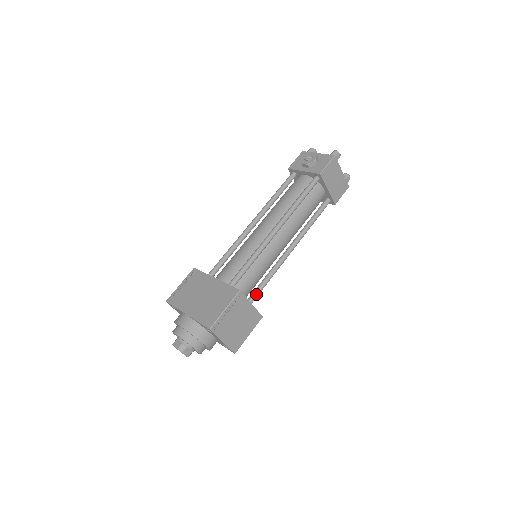
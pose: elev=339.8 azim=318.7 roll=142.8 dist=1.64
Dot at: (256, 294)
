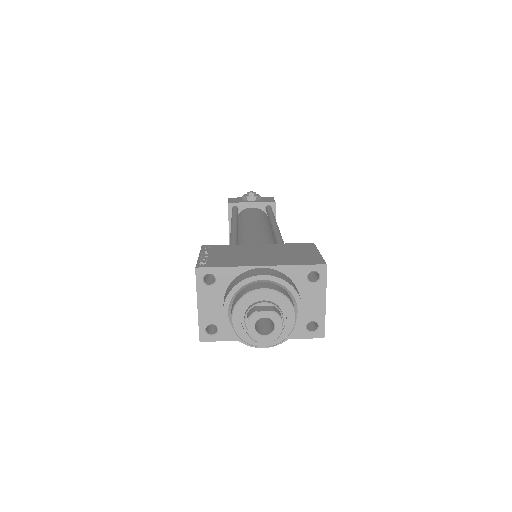
Dot at: occluded
